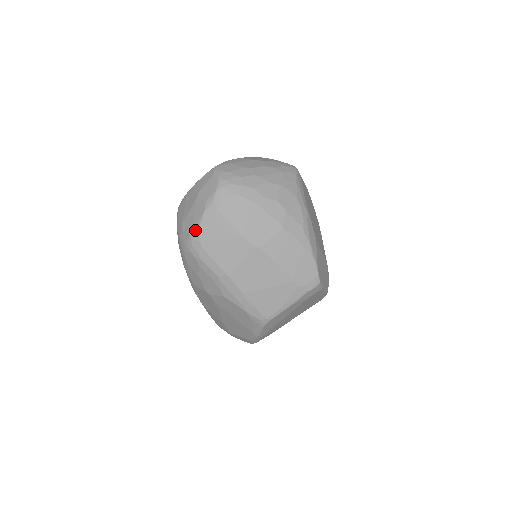
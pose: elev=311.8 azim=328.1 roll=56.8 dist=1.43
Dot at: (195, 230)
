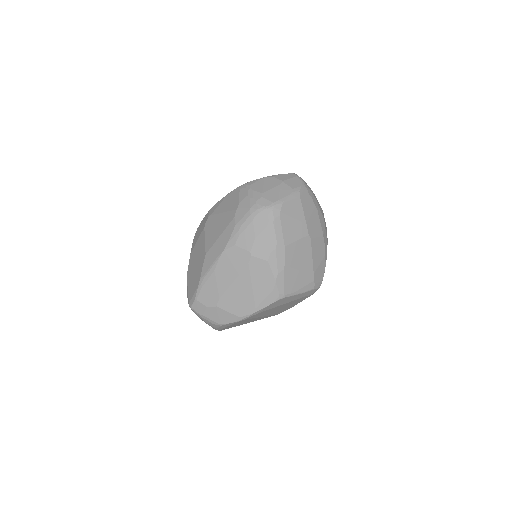
Dot at: (280, 201)
